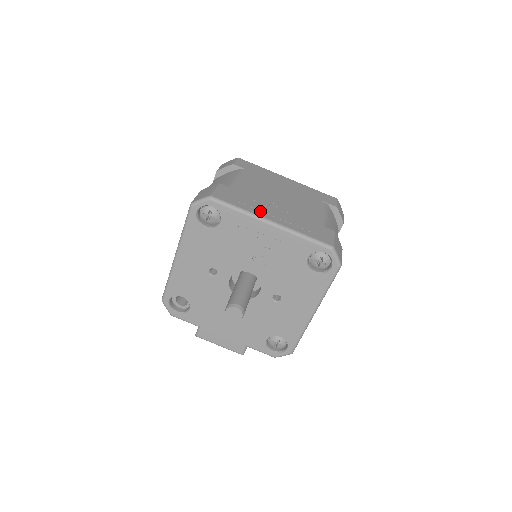
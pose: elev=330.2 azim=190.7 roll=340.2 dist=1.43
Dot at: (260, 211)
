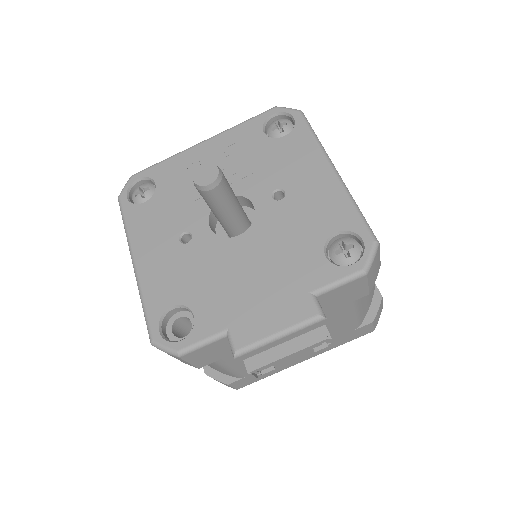
Dot at: occluded
